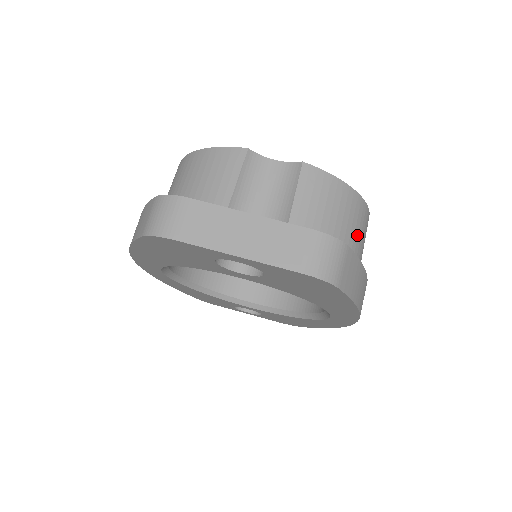
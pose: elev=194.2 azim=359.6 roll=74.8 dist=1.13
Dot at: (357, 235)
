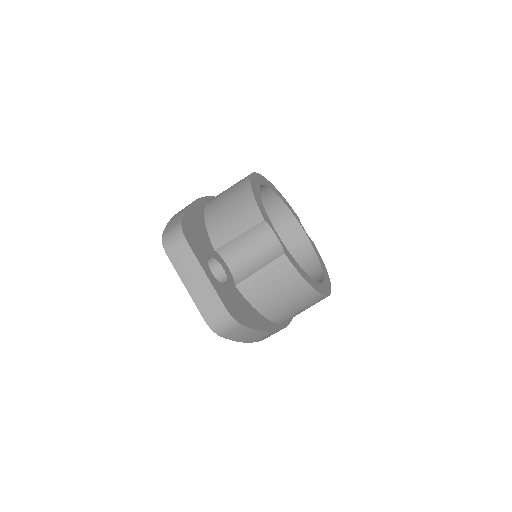
Dot at: (296, 305)
